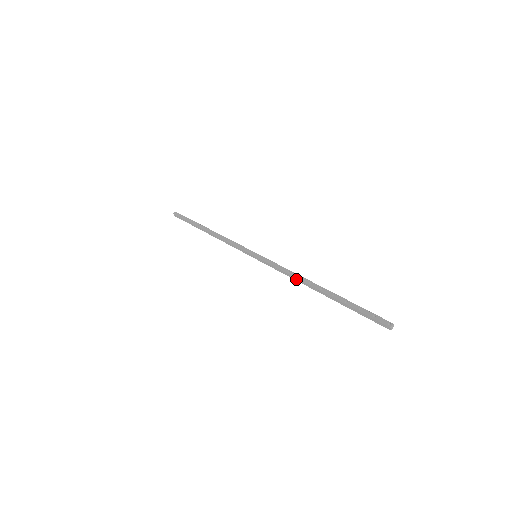
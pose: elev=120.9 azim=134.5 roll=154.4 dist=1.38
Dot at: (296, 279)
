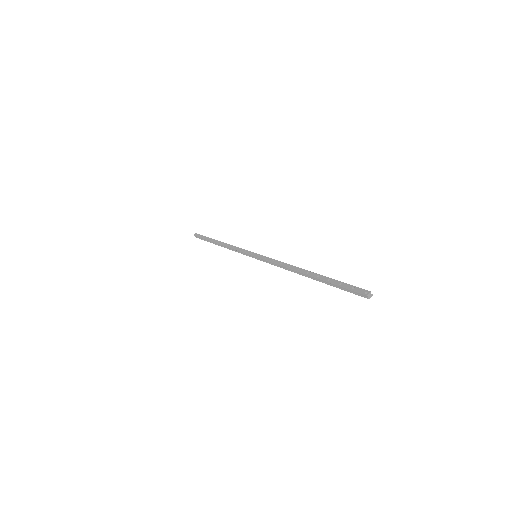
Dot at: (287, 269)
